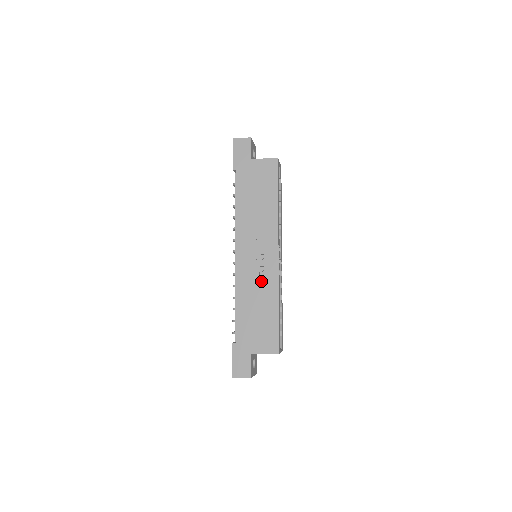
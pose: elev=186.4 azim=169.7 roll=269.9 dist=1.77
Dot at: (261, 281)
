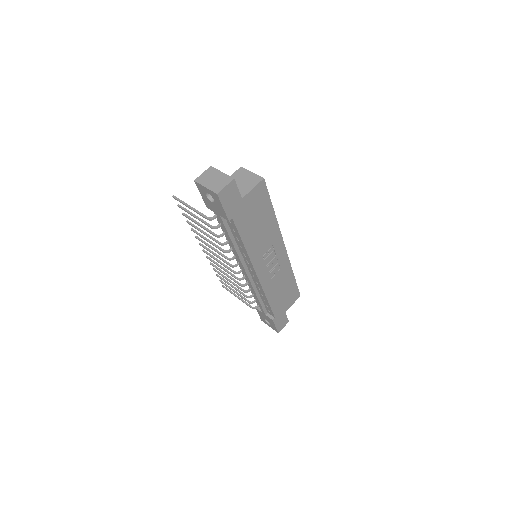
Dot at: (279, 273)
